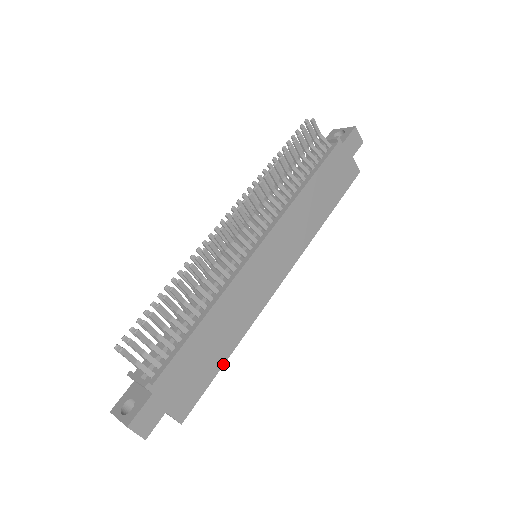
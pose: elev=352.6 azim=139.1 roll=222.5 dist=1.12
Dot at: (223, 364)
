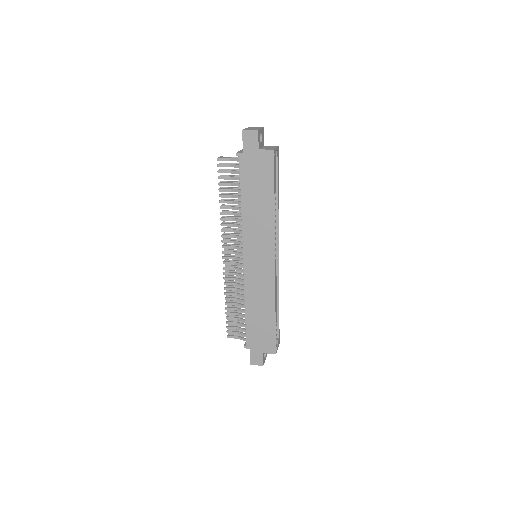
Dot at: (275, 321)
